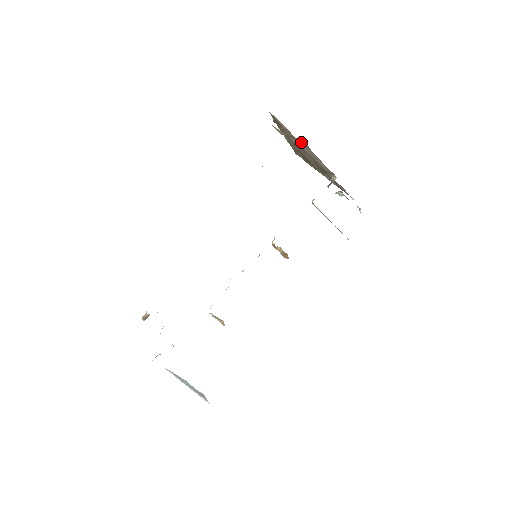
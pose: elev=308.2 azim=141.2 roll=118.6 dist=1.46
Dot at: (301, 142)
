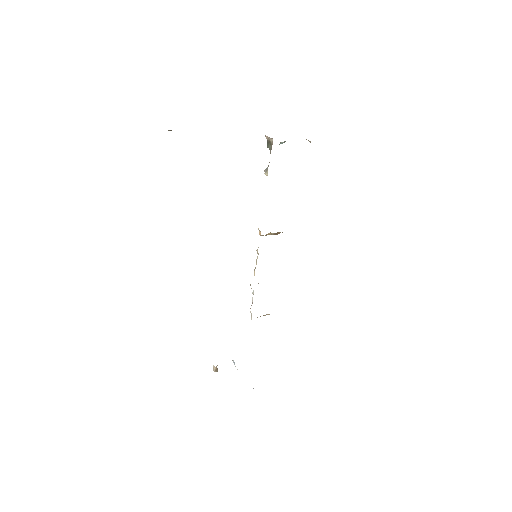
Dot at: occluded
